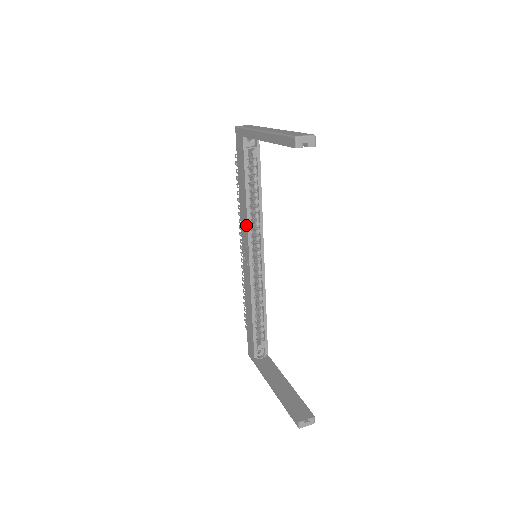
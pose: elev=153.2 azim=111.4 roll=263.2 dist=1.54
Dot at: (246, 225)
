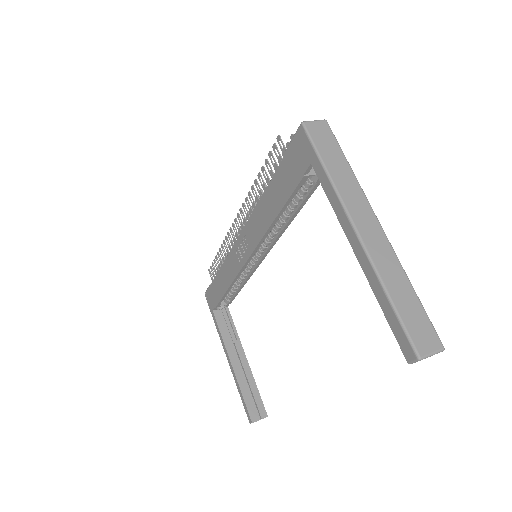
Dot at: (259, 236)
